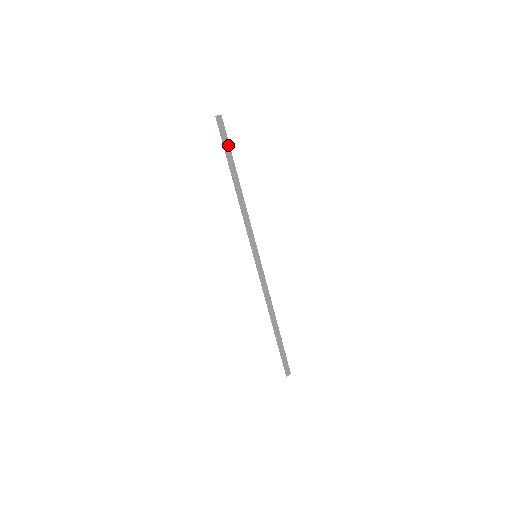
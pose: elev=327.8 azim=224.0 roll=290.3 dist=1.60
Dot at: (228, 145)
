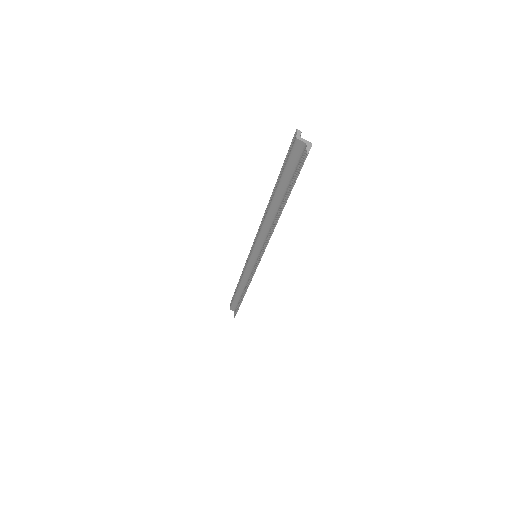
Dot at: occluded
